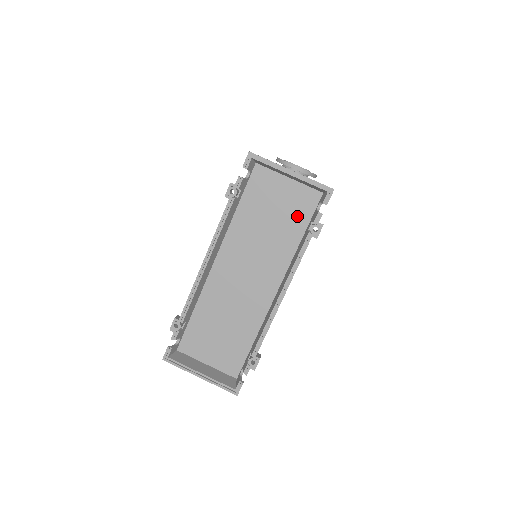
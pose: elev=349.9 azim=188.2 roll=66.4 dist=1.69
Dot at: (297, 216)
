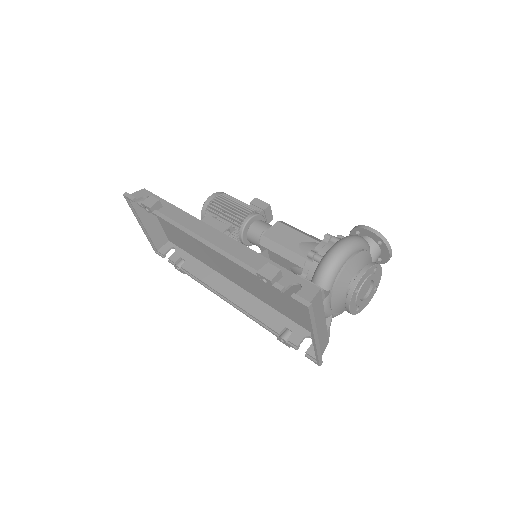
Dot at: (295, 315)
